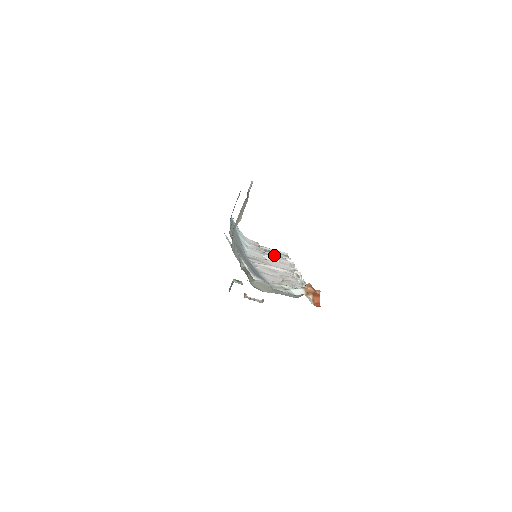
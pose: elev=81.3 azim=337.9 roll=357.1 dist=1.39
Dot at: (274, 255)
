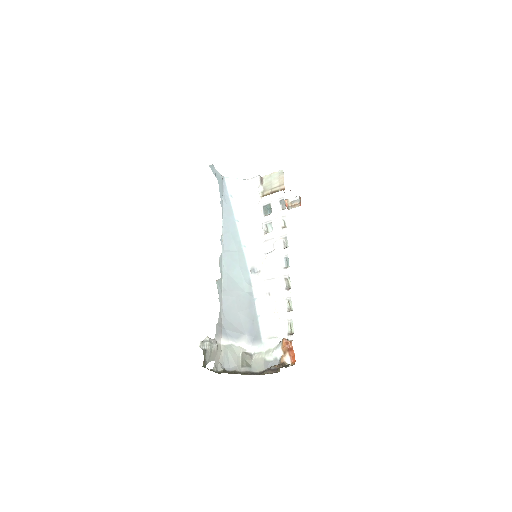
Dot at: (271, 220)
